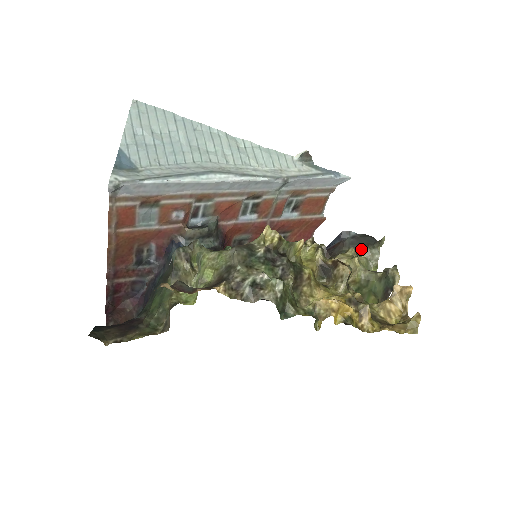
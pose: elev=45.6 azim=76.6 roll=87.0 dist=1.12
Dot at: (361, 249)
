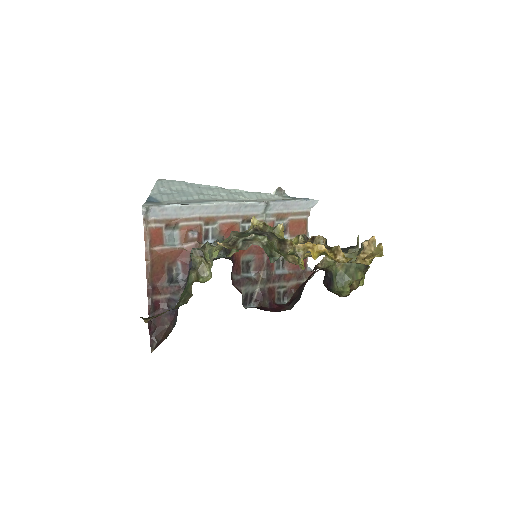
Dot at: occluded
